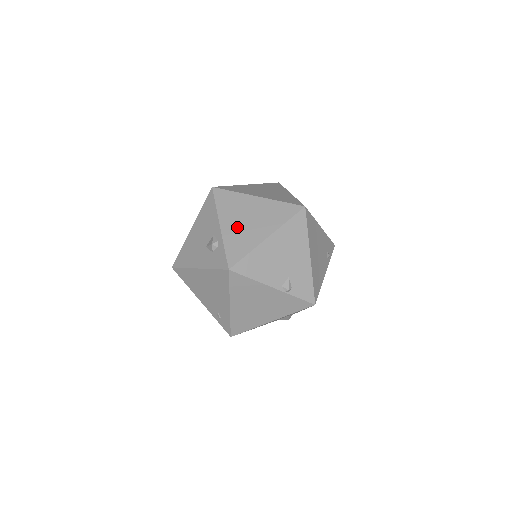
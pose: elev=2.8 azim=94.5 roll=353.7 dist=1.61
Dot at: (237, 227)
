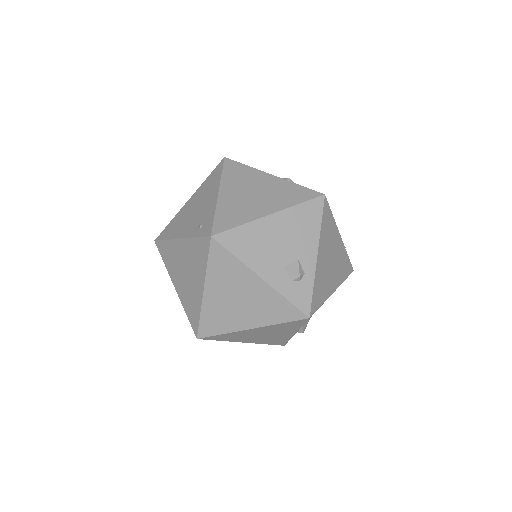
Dot at: occluded
